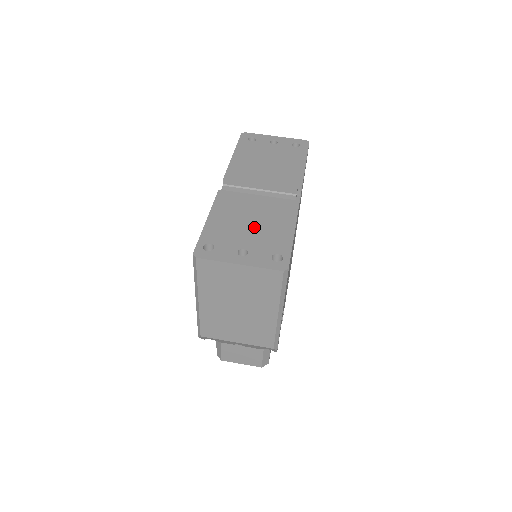
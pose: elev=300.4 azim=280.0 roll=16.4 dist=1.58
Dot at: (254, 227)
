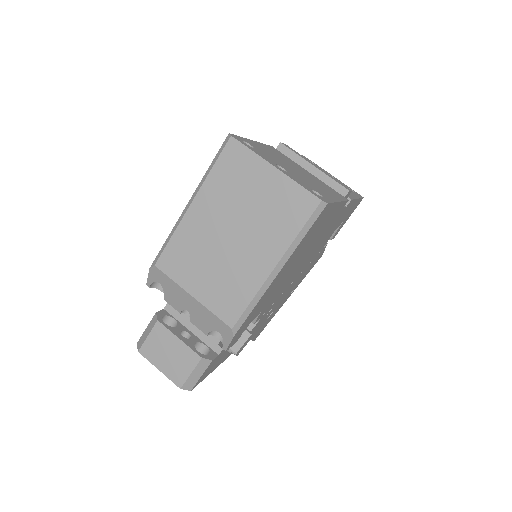
Dot at: (299, 173)
